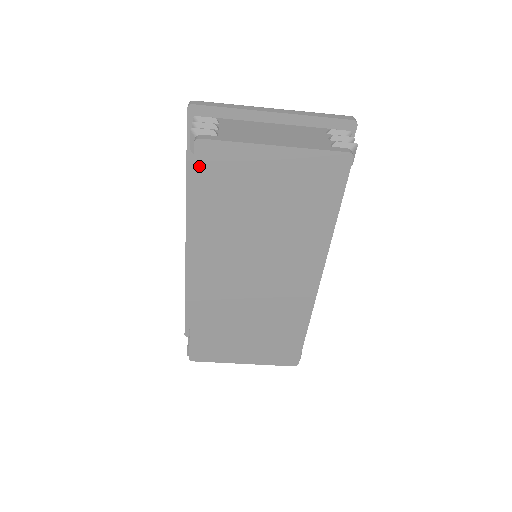
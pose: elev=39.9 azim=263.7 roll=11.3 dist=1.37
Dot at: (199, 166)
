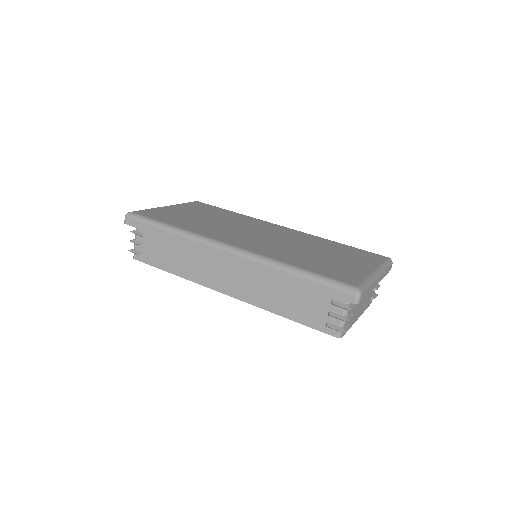
Dot at: (320, 329)
